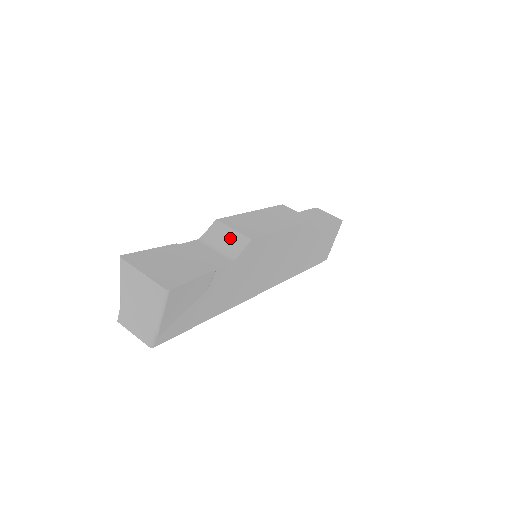
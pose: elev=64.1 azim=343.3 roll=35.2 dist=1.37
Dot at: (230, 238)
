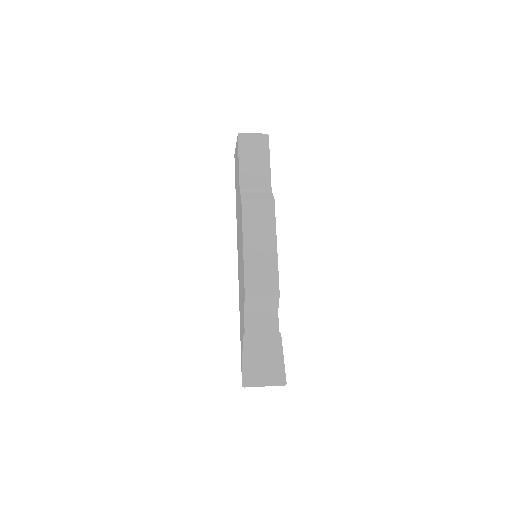
Dot at: (265, 302)
